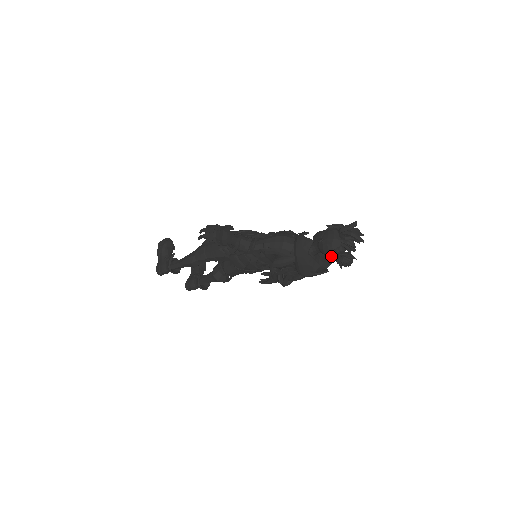
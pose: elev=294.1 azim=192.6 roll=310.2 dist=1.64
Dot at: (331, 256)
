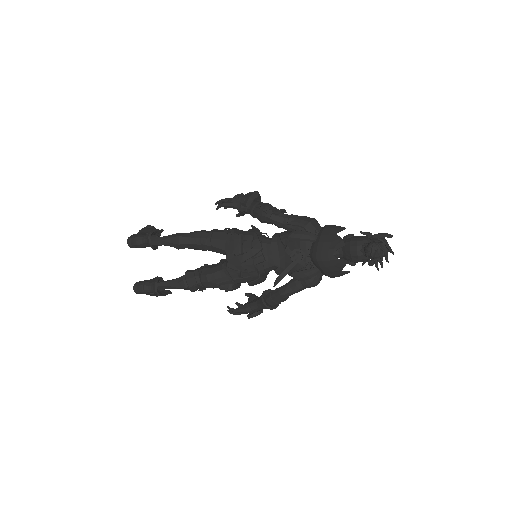
Dot at: (356, 250)
